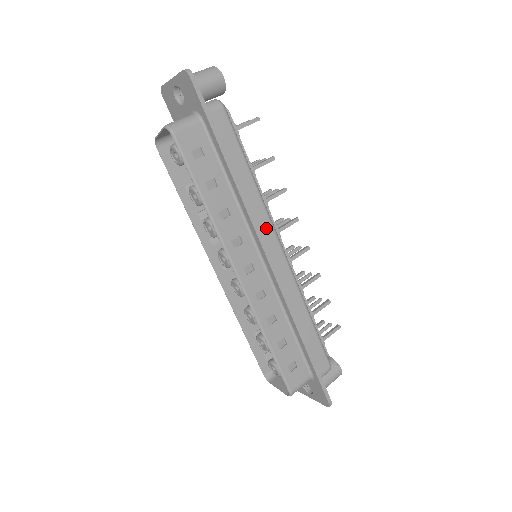
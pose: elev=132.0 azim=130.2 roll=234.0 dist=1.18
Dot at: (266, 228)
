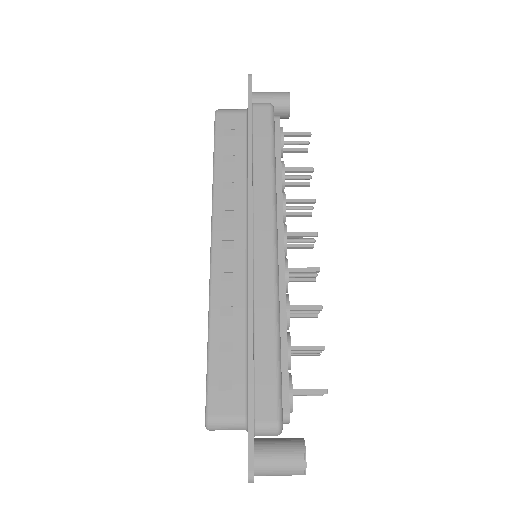
Dot at: (265, 214)
